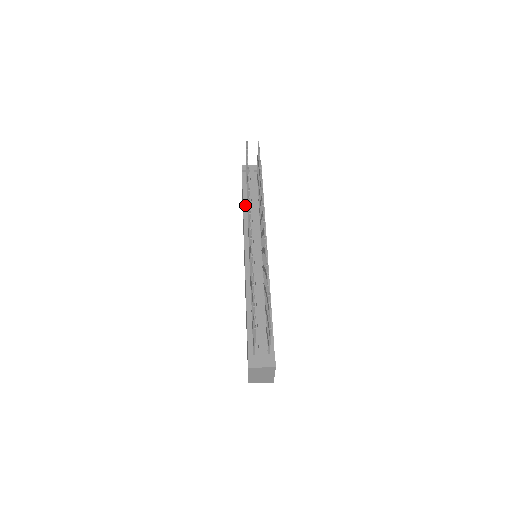
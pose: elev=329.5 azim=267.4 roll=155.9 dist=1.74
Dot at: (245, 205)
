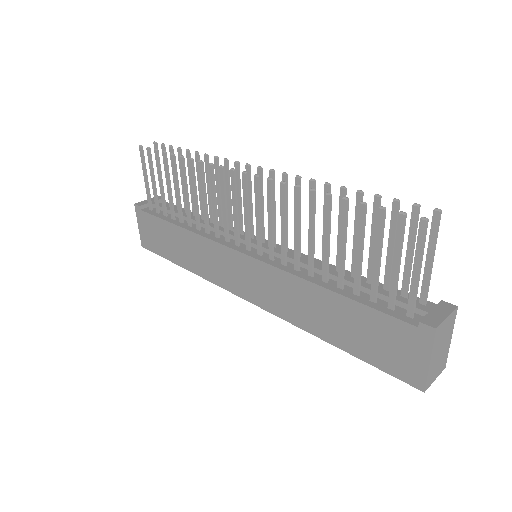
Dot at: (182, 225)
